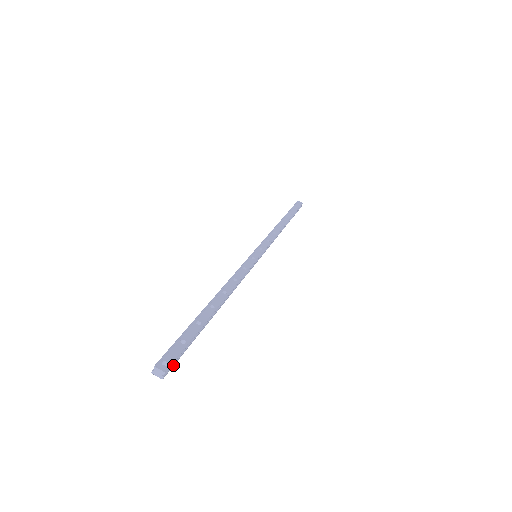
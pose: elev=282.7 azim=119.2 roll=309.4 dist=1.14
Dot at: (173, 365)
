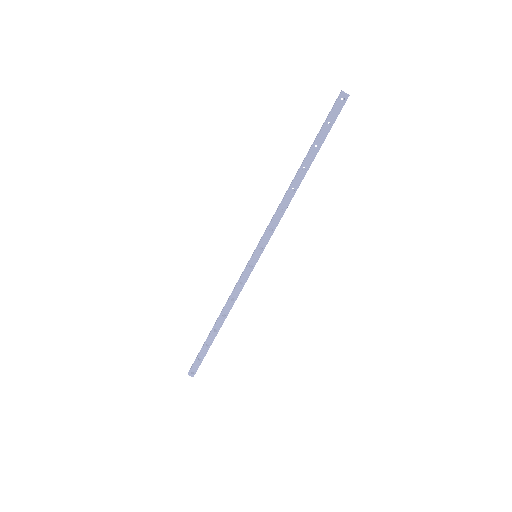
Dot at: occluded
